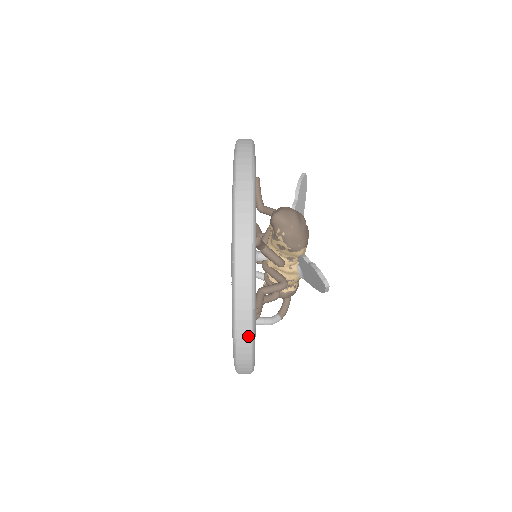
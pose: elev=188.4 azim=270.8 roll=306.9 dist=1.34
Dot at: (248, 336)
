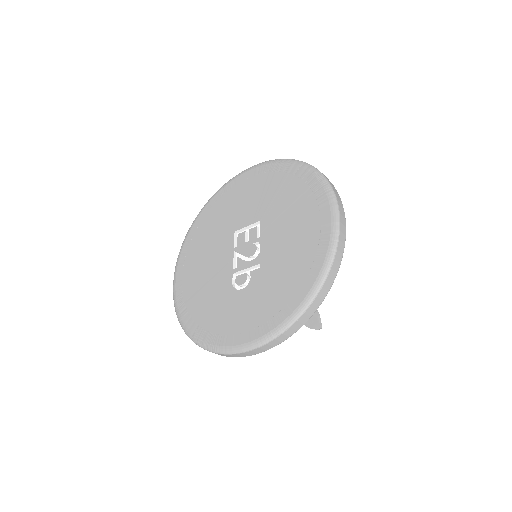
Dot at: (267, 349)
